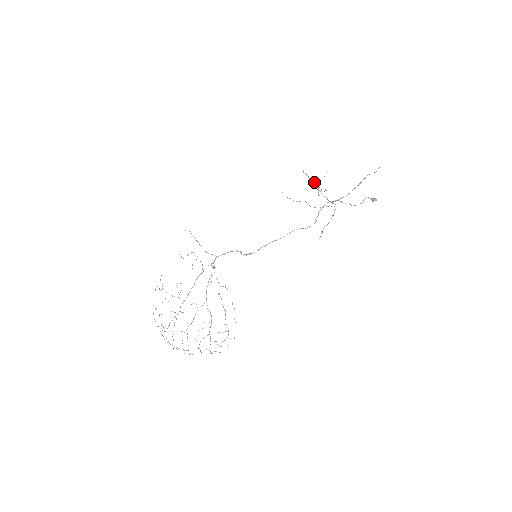
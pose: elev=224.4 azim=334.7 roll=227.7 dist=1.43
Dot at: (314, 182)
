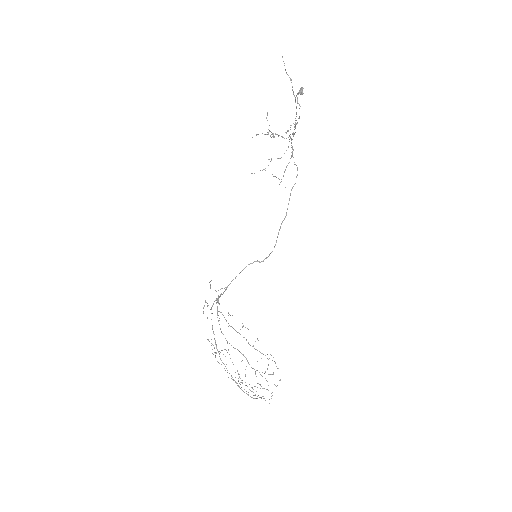
Dot at: (267, 134)
